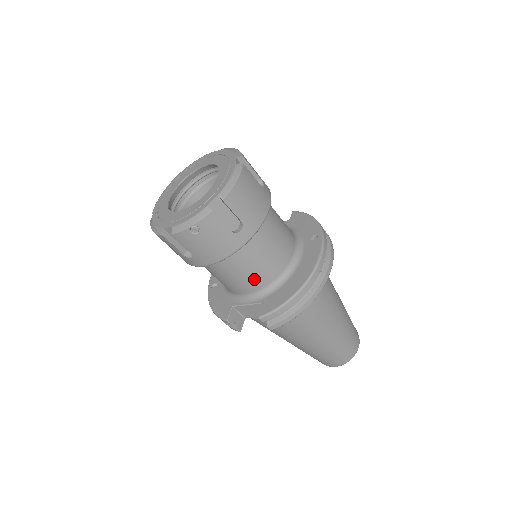
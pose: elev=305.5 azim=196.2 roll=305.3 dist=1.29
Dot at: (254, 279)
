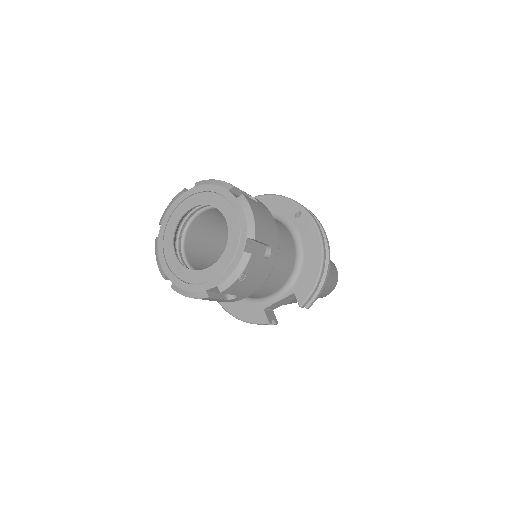
Dot at: (280, 279)
